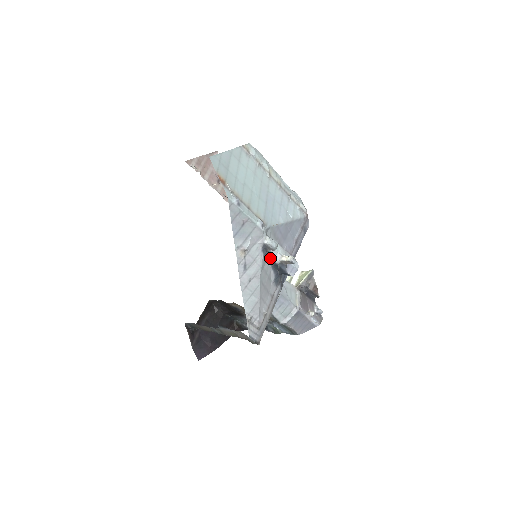
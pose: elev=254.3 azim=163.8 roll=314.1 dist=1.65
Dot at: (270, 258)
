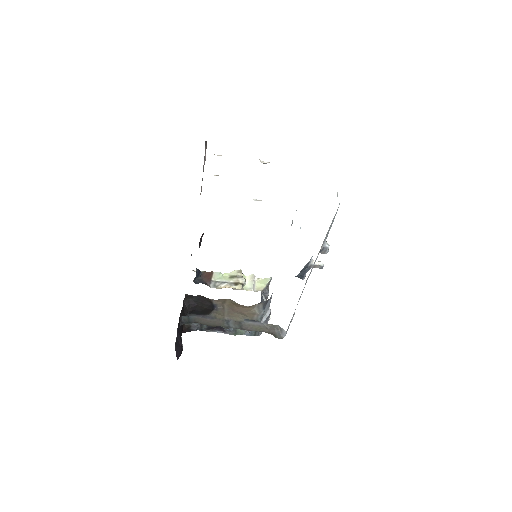
Dot at: (310, 260)
